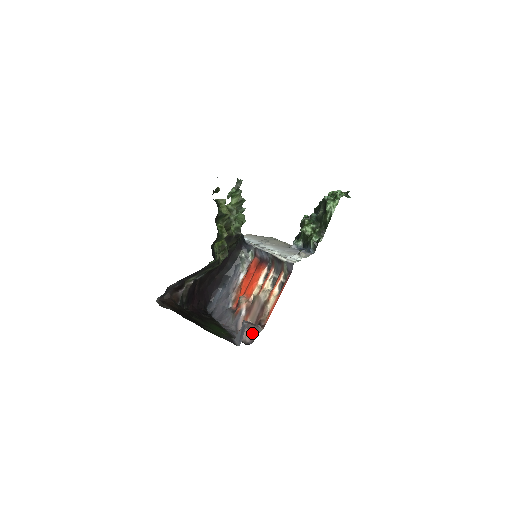
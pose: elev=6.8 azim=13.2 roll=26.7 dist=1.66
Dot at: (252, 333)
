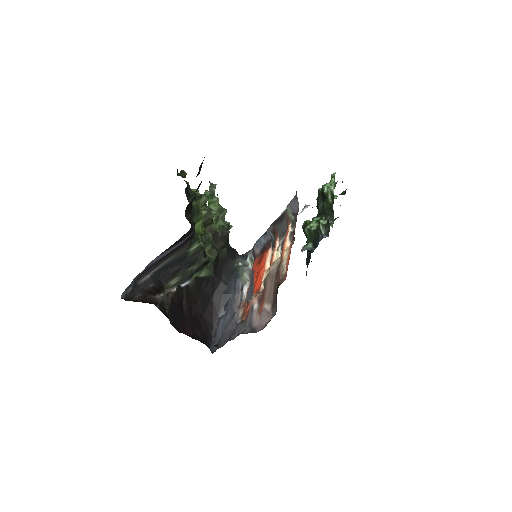
Dot at: (272, 307)
